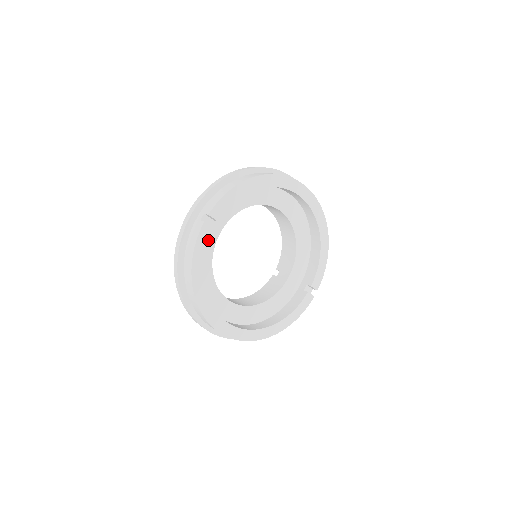
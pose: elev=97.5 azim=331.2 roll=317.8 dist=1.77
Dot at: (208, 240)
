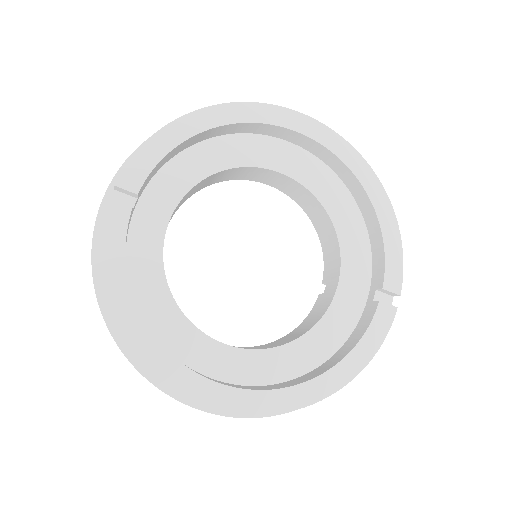
Dot at: (125, 229)
